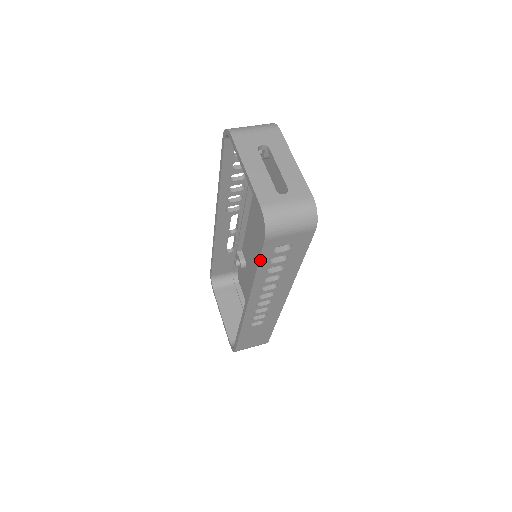
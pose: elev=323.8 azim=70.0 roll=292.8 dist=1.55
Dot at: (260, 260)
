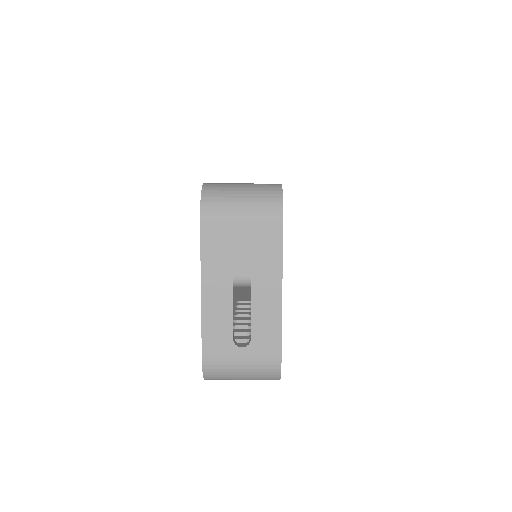
Dot at: occluded
